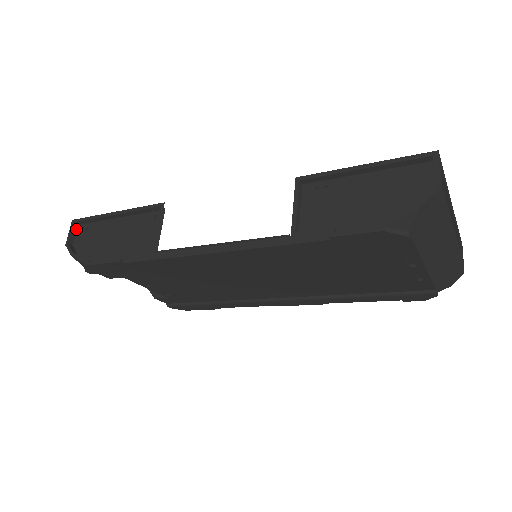
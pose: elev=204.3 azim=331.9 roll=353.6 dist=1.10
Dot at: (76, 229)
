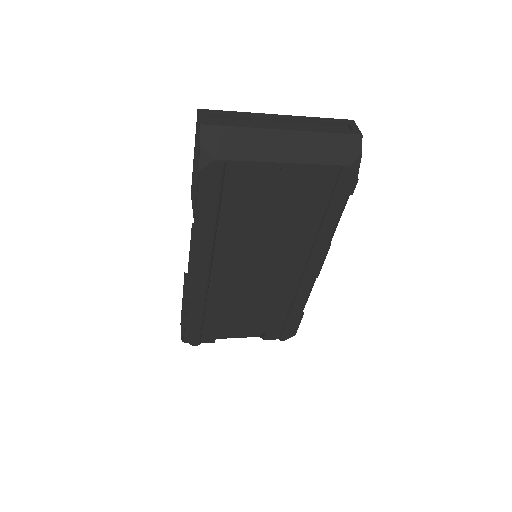
Dot at: (184, 327)
